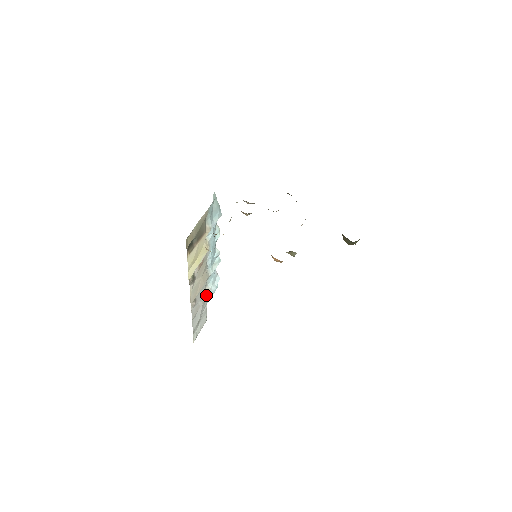
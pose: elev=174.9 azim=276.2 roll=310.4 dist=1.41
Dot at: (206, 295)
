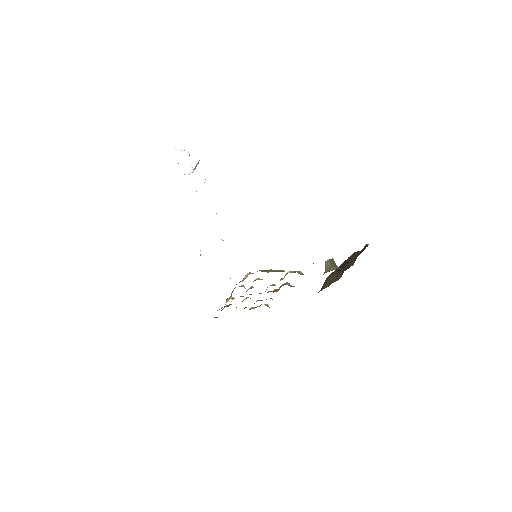
Dot at: occluded
